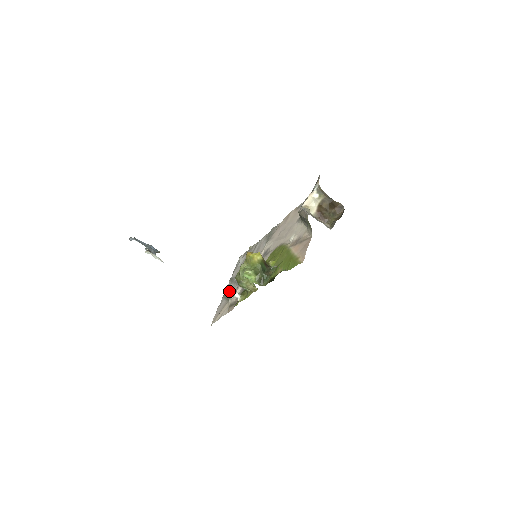
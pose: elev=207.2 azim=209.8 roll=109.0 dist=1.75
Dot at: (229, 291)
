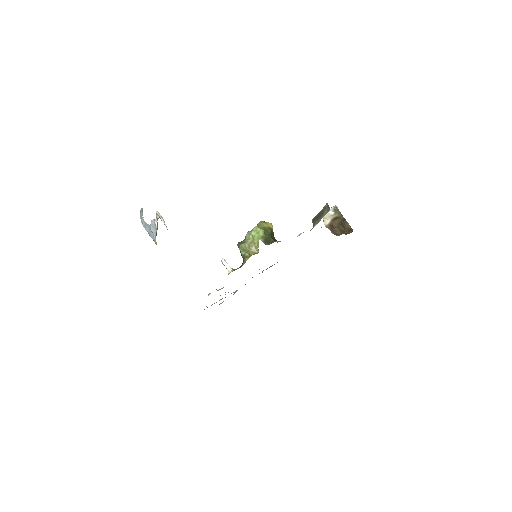
Dot at: (224, 260)
